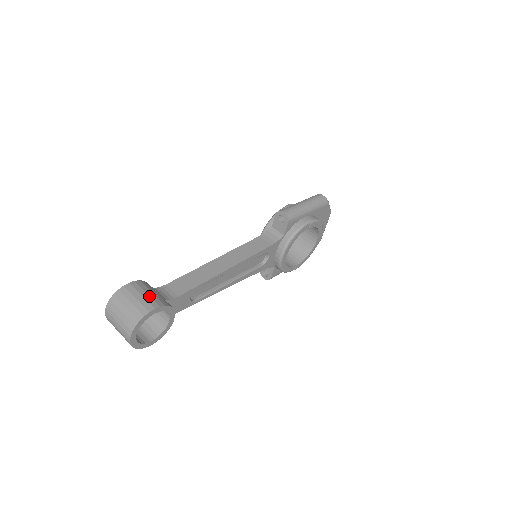
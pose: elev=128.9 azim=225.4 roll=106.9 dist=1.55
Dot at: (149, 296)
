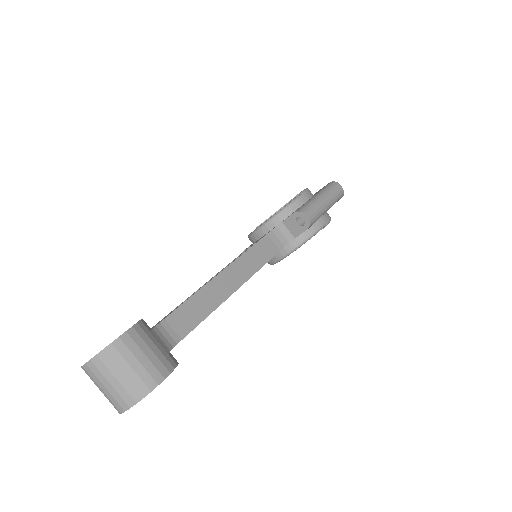
Dot at: (155, 355)
